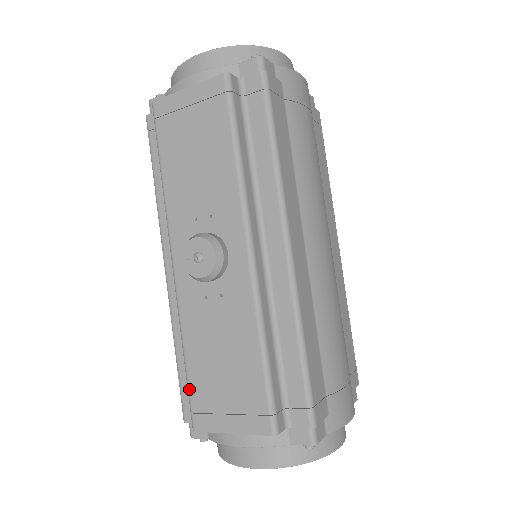
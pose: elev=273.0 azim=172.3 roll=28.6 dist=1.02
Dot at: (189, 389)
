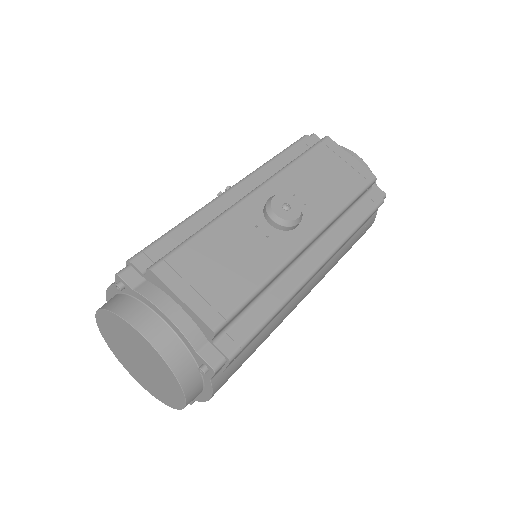
Dot at: (181, 247)
